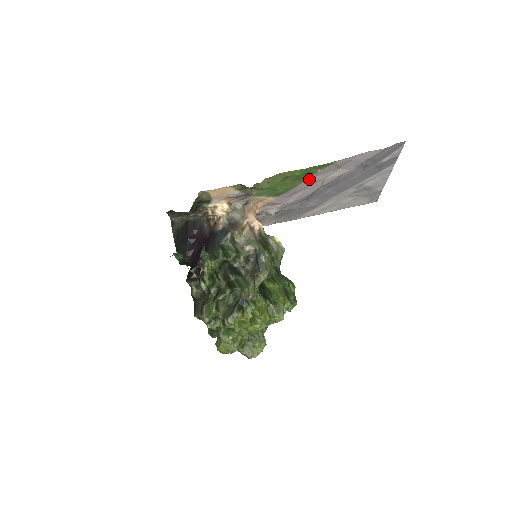
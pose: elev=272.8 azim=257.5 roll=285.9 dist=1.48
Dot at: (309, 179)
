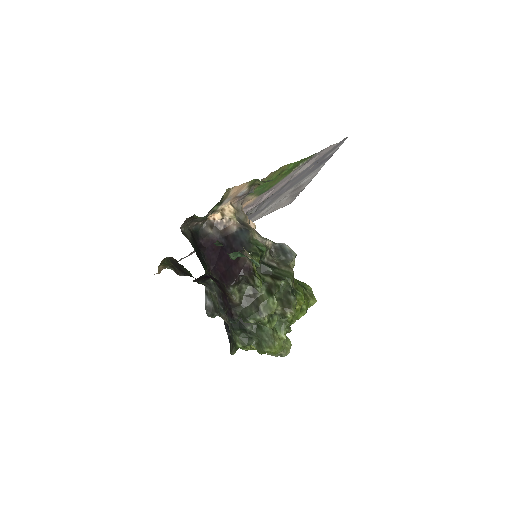
Dot at: (289, 174)
